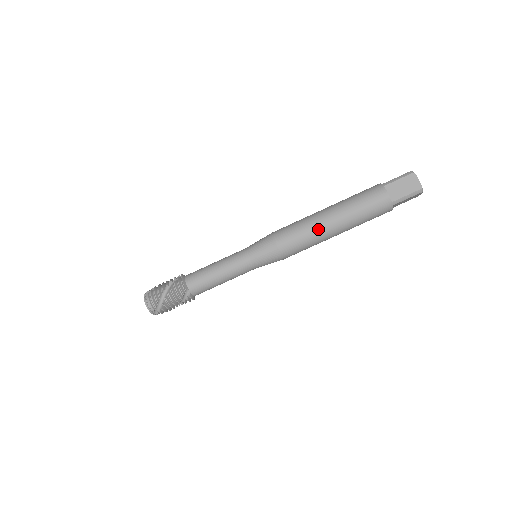
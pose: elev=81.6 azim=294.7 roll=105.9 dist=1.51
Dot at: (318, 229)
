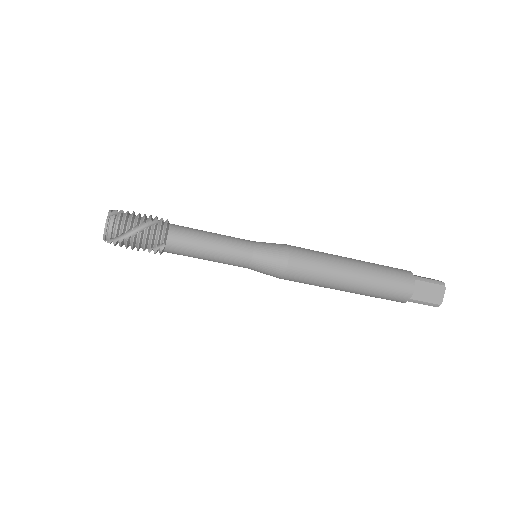
Dot at: (335, 277)
